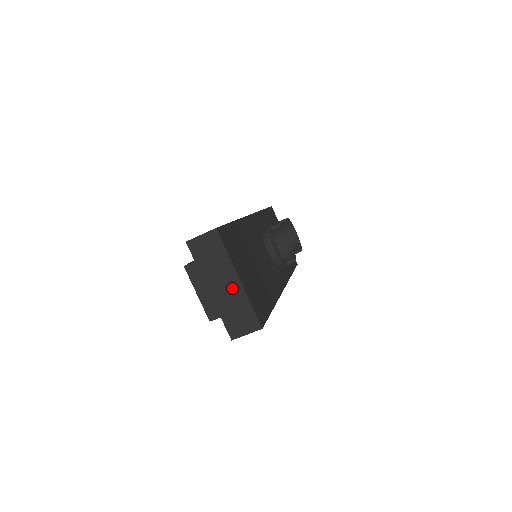
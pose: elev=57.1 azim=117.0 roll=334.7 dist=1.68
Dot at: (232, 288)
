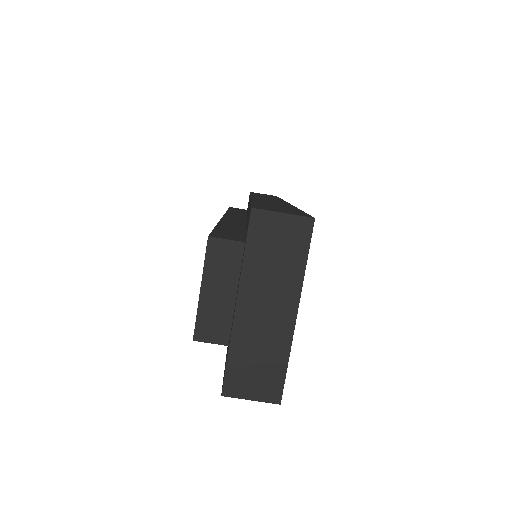
Dot at: (276, 321)
